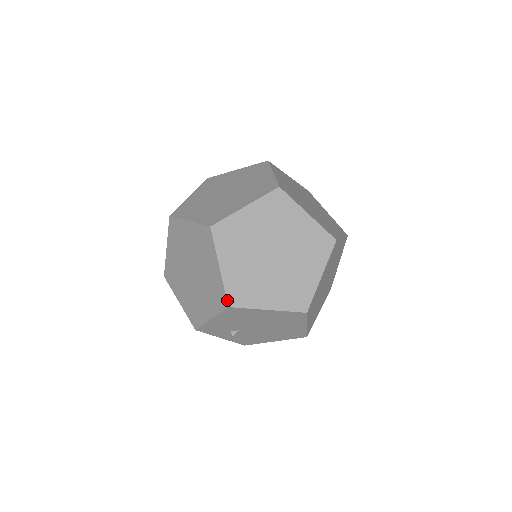
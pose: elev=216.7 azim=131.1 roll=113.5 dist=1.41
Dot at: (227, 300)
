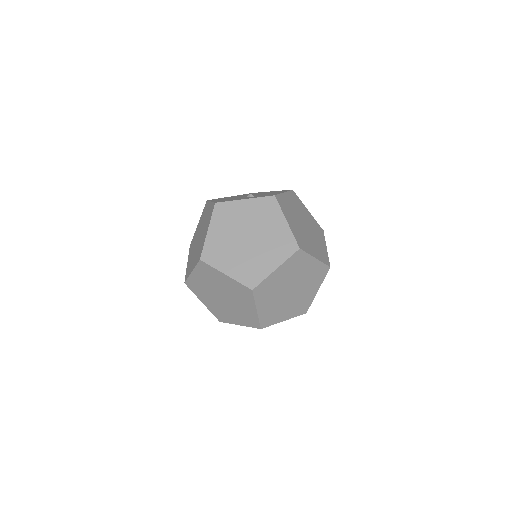
Dot at: (217, 318)
